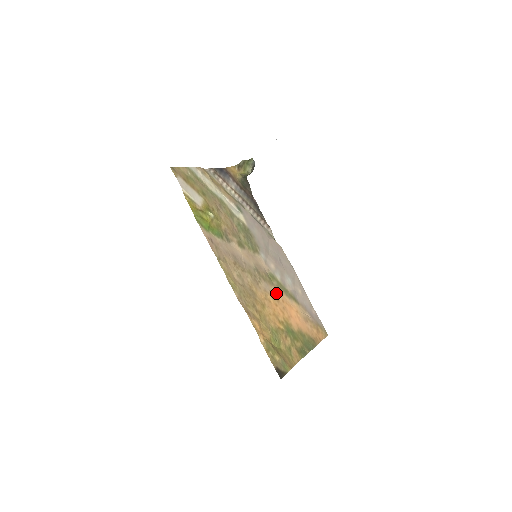
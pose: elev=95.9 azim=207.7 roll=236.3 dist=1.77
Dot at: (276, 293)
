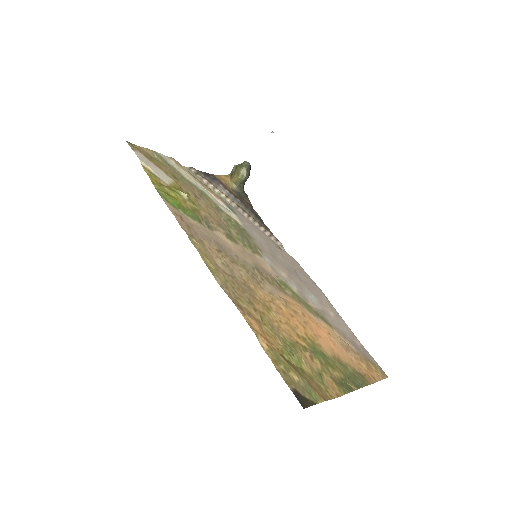
Dot at: (291, 303)
